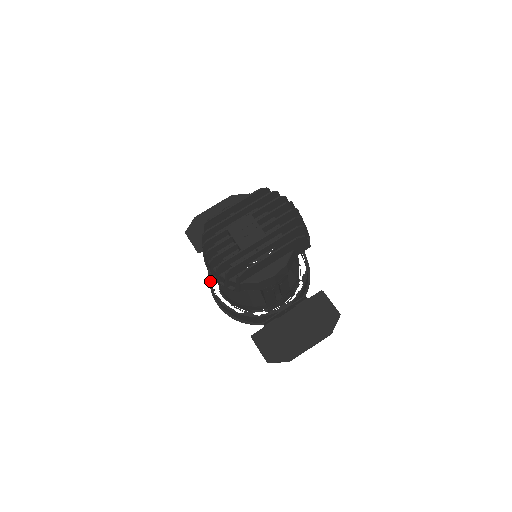
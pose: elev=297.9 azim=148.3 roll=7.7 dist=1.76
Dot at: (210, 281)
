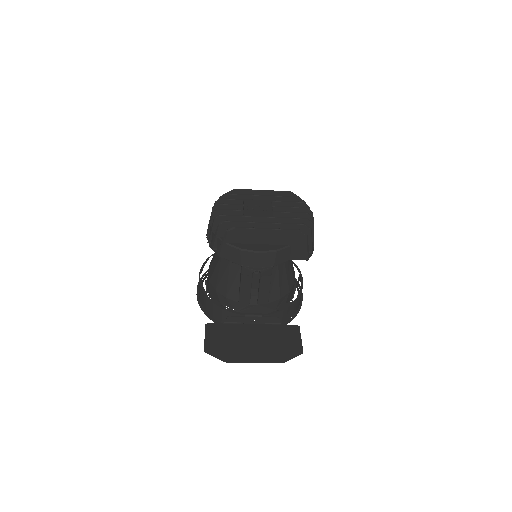
Dot at: (204, 265)
